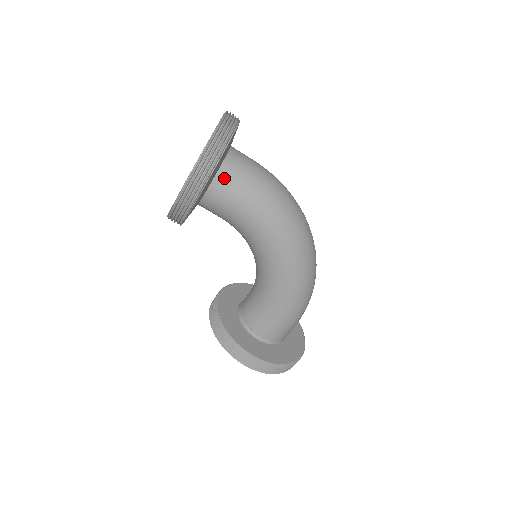
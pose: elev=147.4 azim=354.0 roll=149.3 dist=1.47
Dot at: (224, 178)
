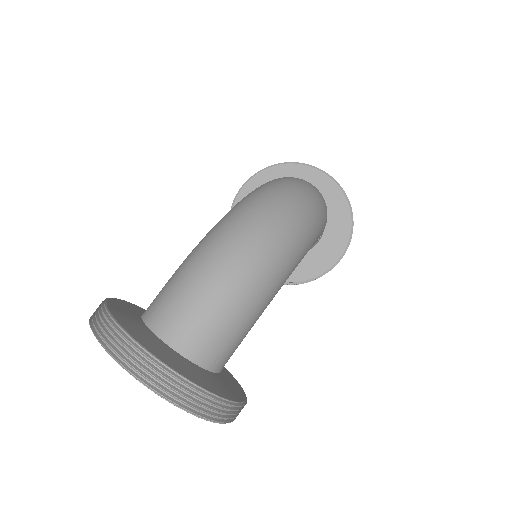
Dot at: (219, 361)
